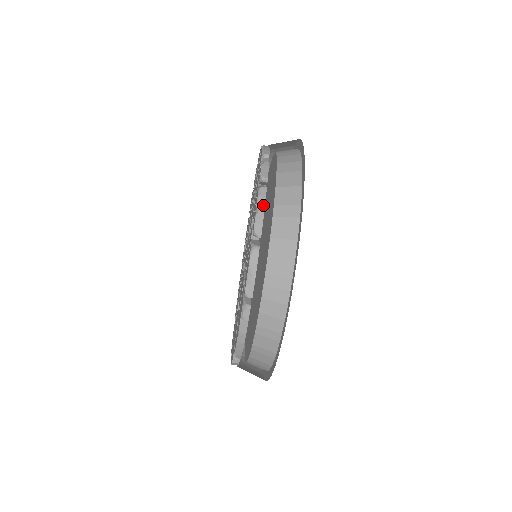
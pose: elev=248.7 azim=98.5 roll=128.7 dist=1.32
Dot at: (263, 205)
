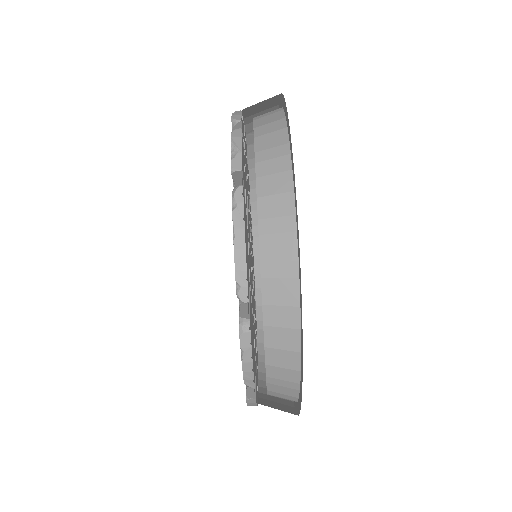
Dot at: (240, 111)
